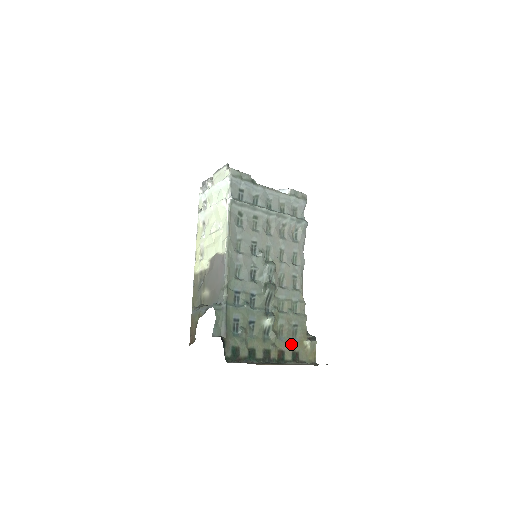
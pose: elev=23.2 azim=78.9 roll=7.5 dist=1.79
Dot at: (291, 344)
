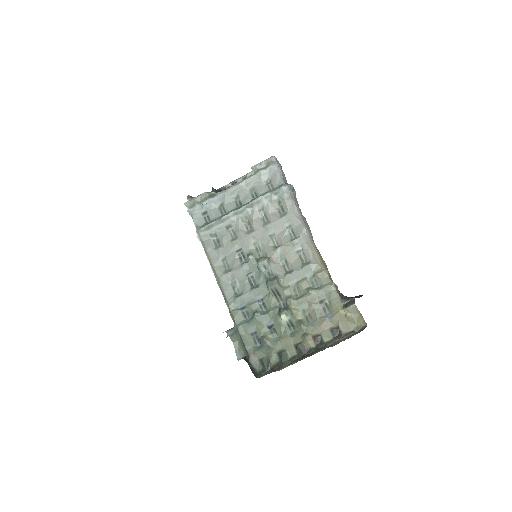
Dot at: (325, 323)
